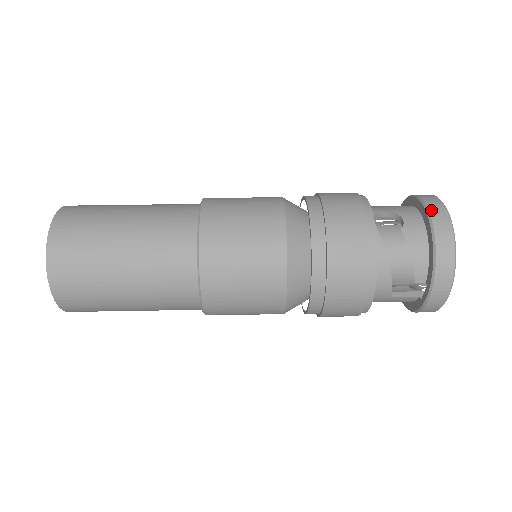
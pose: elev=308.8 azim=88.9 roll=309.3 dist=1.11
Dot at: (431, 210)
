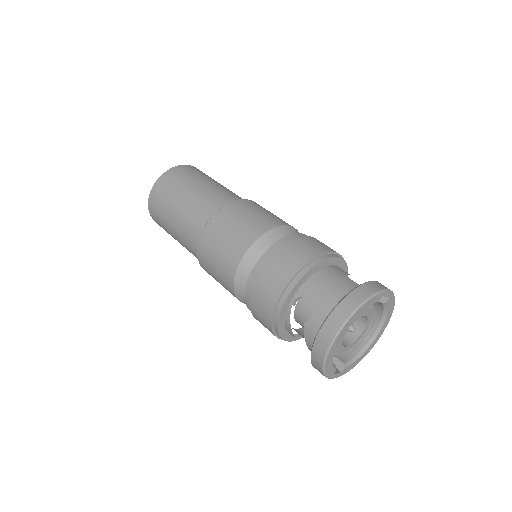
Dot at: (323, 329)
